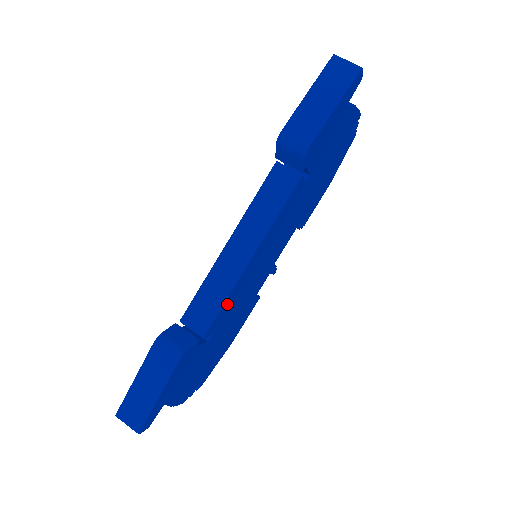
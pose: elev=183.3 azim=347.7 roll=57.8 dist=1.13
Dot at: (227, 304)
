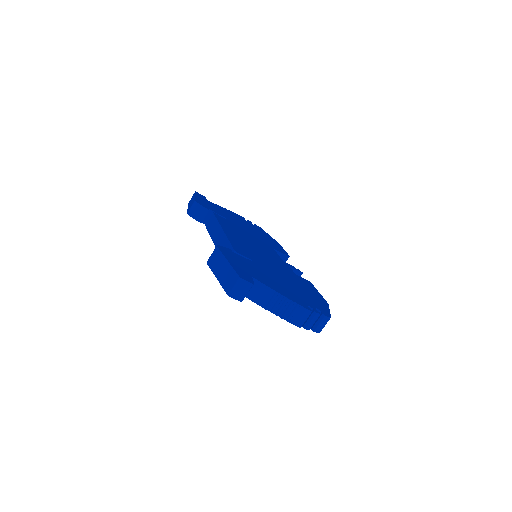
Dot at: (237, 246)
